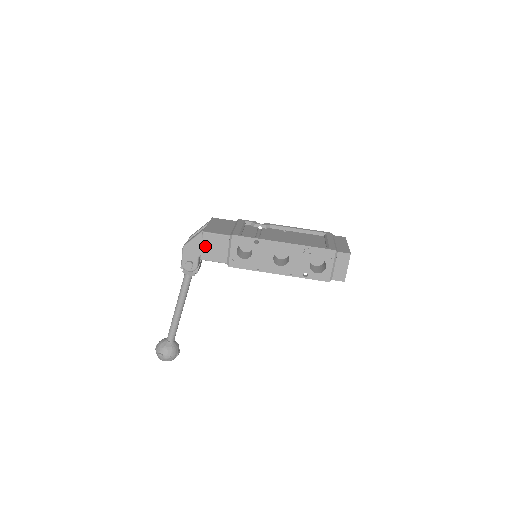
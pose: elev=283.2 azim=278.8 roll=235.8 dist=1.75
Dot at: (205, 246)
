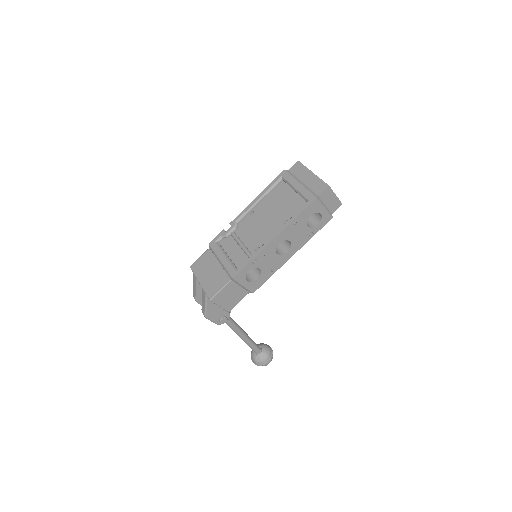
Dot at: (222, 304)
